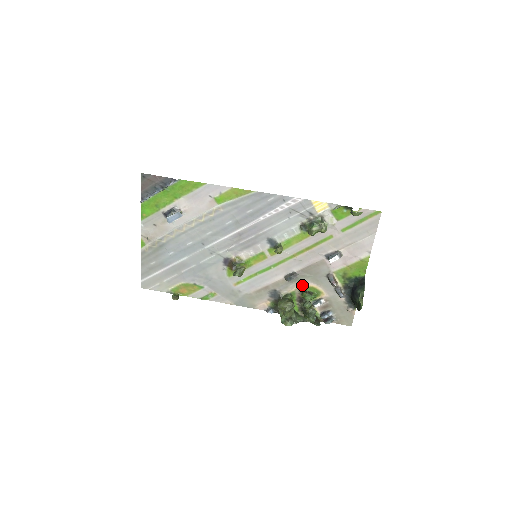
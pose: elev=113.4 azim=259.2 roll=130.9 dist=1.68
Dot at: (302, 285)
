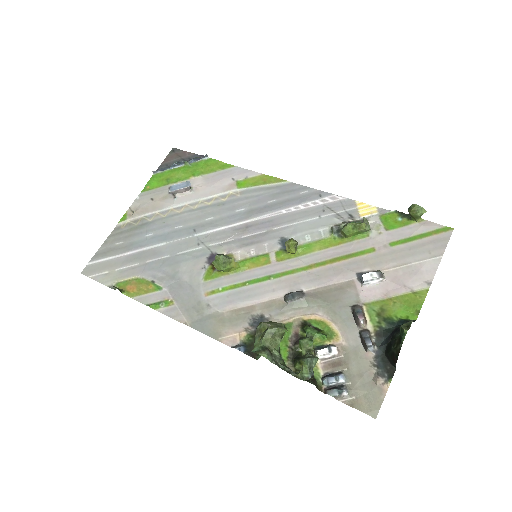
Dot at: (307, 315)
